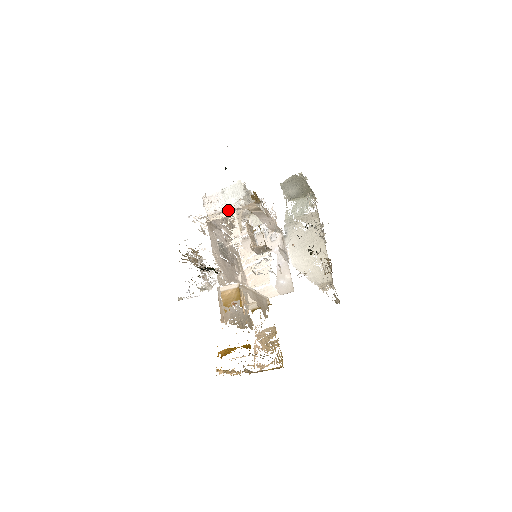
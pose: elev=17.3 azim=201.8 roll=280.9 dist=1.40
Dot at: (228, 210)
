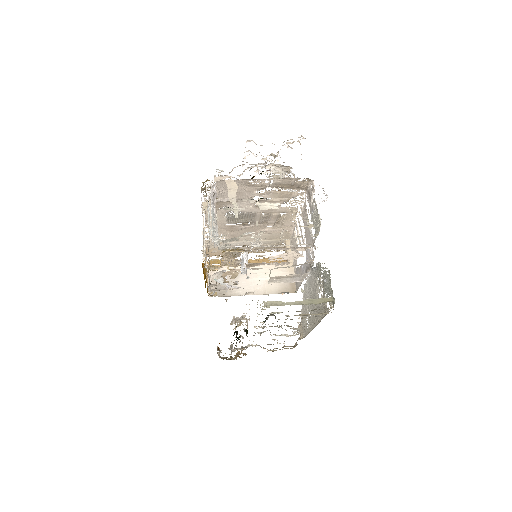
Dot at: occluded
